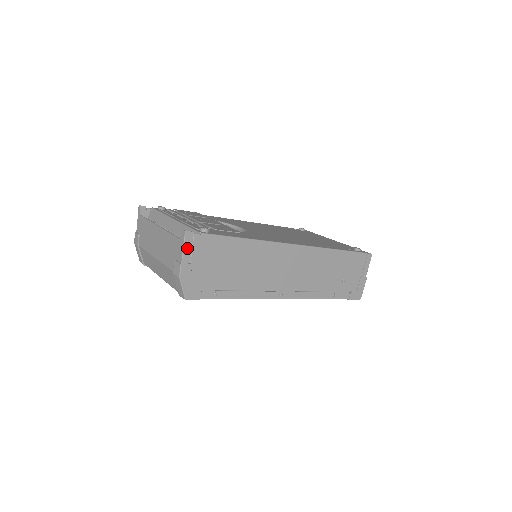
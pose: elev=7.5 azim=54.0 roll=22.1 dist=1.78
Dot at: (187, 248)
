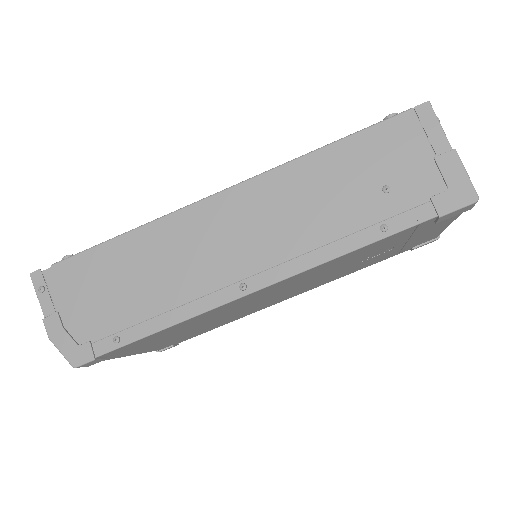
Dot at: (42, 294)
